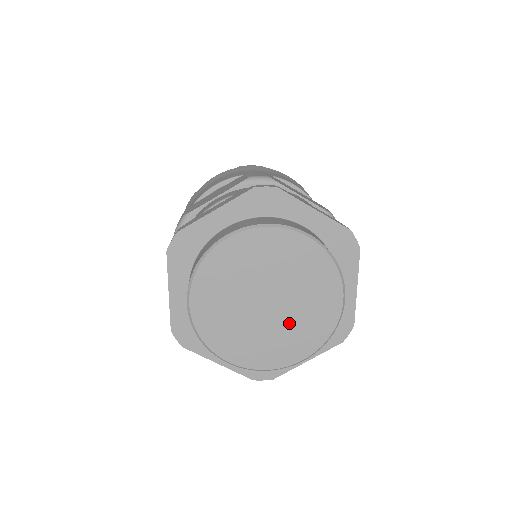
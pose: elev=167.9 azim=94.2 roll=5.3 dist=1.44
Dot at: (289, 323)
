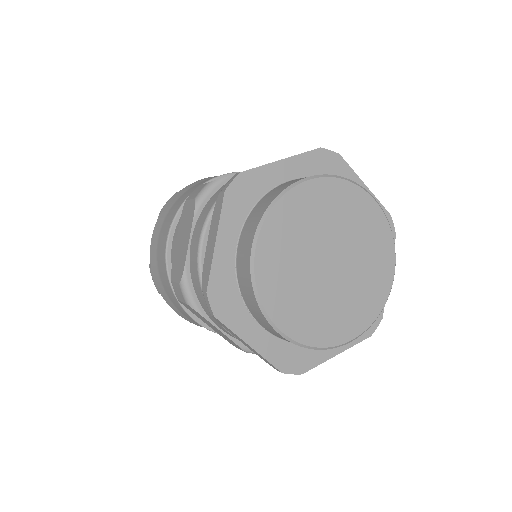
Dot at: (346, 292)
